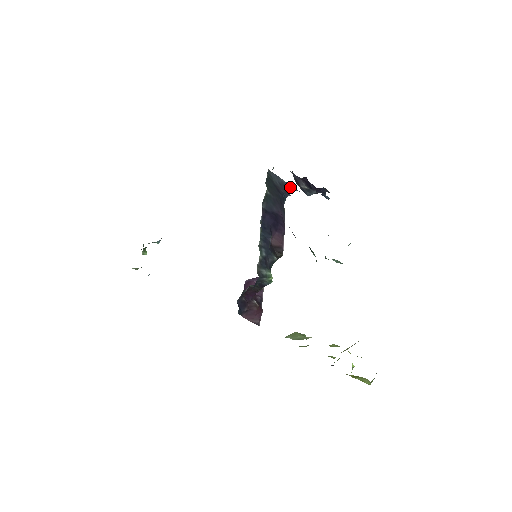
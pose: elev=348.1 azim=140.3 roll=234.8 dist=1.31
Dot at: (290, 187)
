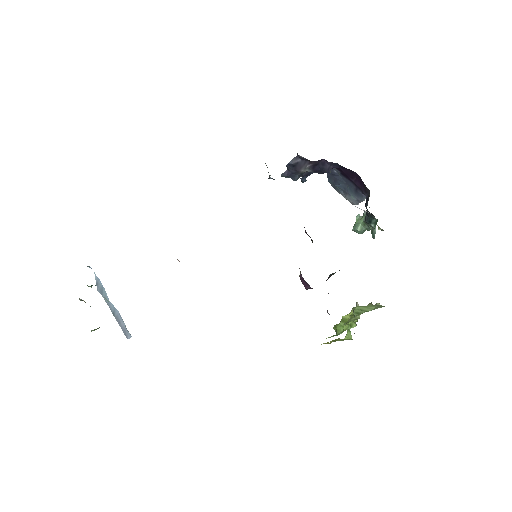
Dot at: (269, 175)
